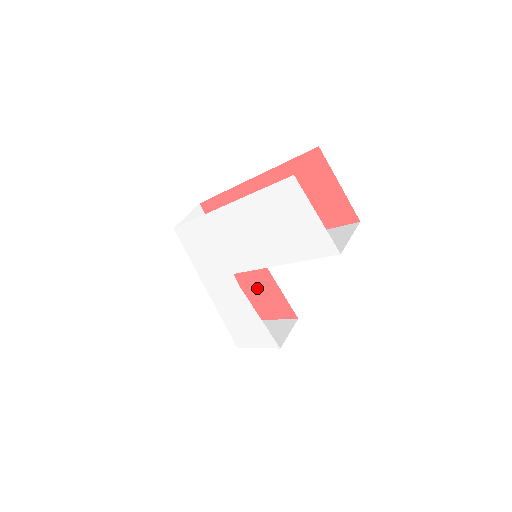
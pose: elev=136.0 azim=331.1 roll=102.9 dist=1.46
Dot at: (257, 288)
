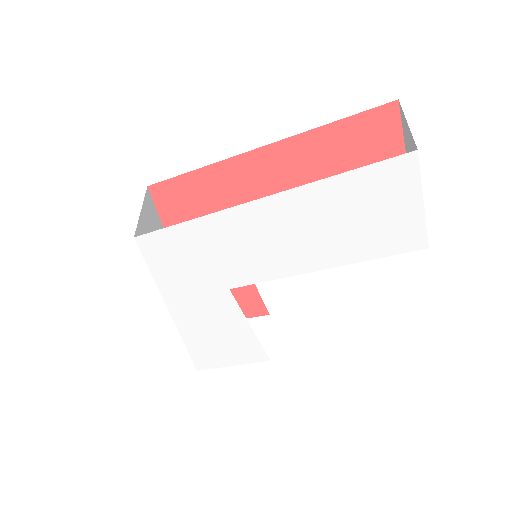
Dot at: occluded
